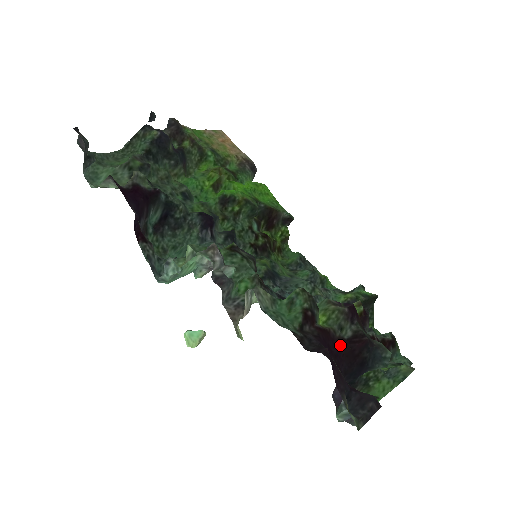
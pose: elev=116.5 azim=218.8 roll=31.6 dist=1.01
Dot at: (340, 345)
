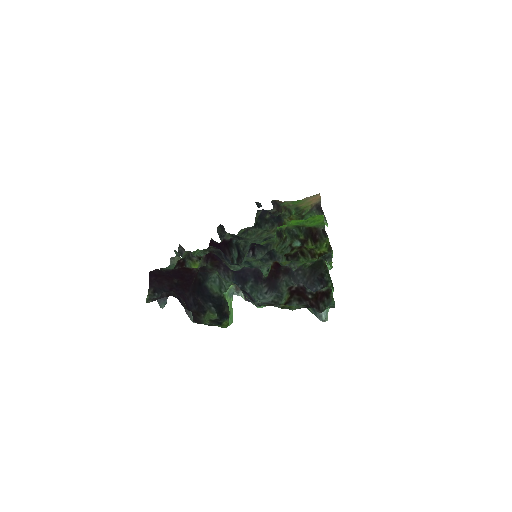
Dot at: occluded
